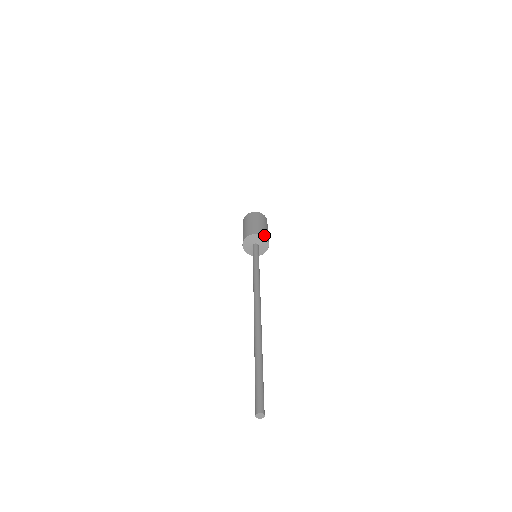
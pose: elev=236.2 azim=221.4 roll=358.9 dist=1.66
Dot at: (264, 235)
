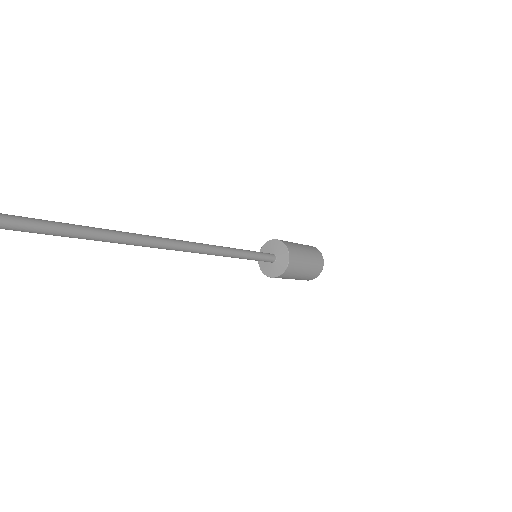
Dot at: (278, 240)
